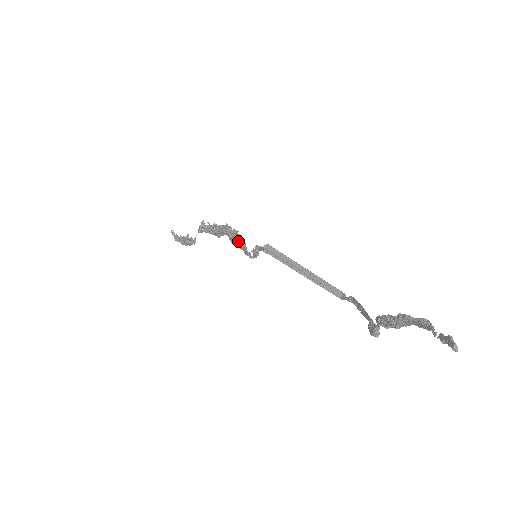
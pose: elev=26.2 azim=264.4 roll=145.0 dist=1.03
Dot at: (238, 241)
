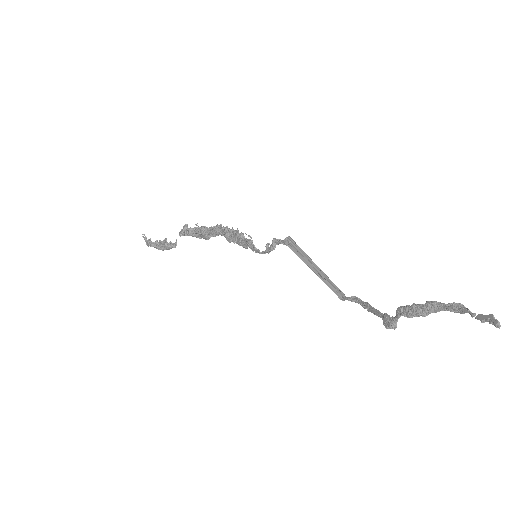
Dot at: (242, 239)
